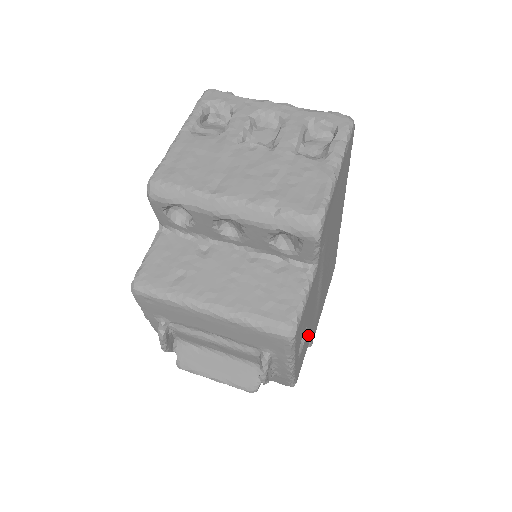
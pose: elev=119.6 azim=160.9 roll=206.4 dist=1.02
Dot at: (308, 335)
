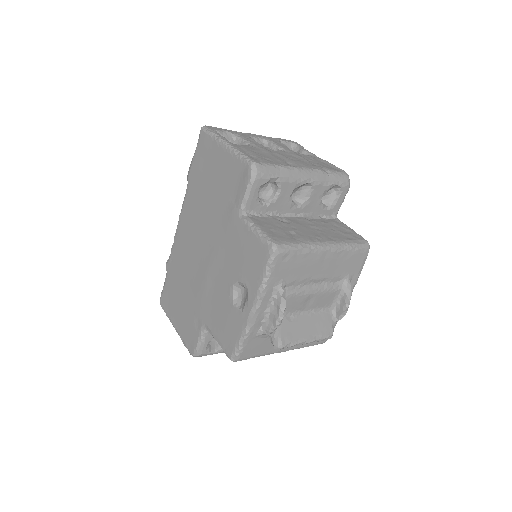
Dot at: occluded
